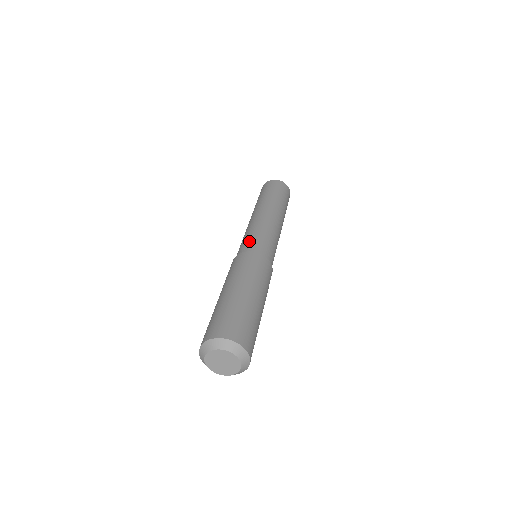
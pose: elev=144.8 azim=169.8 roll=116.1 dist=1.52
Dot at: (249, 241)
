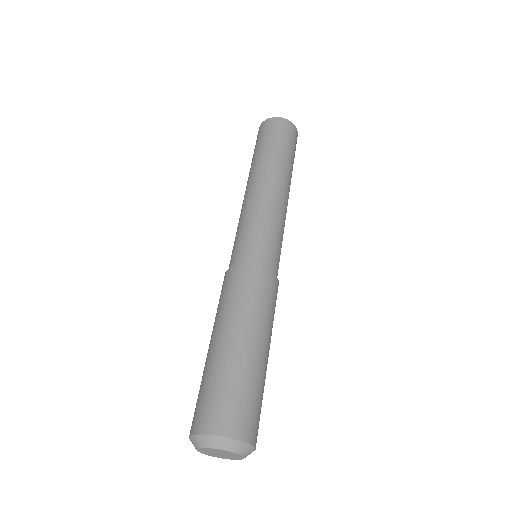
Dot at: (235, 246)
